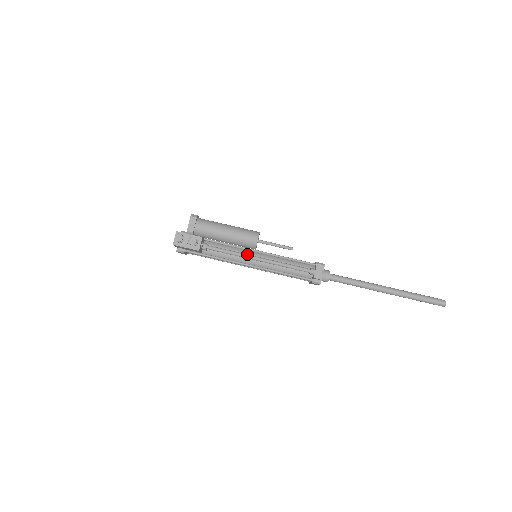
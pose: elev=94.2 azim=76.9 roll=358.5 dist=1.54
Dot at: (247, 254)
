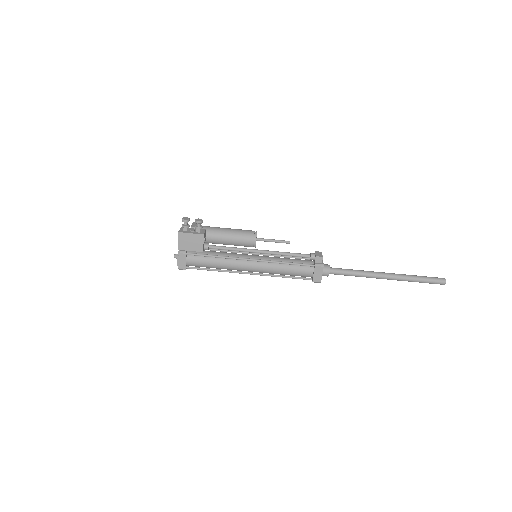
Dot at: (248, 249)
